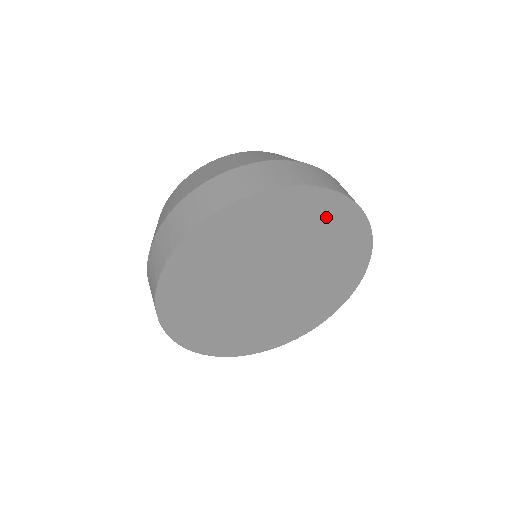
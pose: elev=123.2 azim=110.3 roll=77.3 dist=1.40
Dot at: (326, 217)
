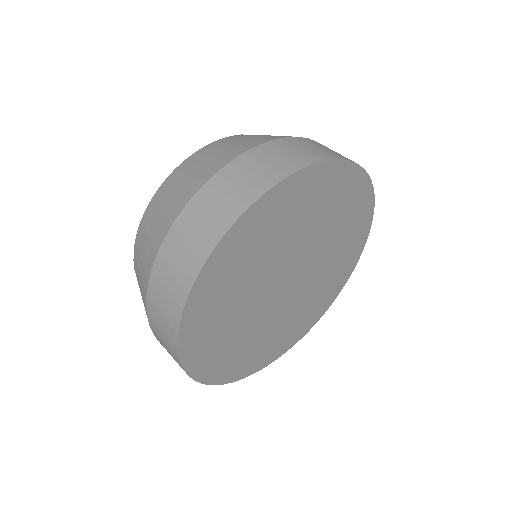
Dot at: (348, 198)
